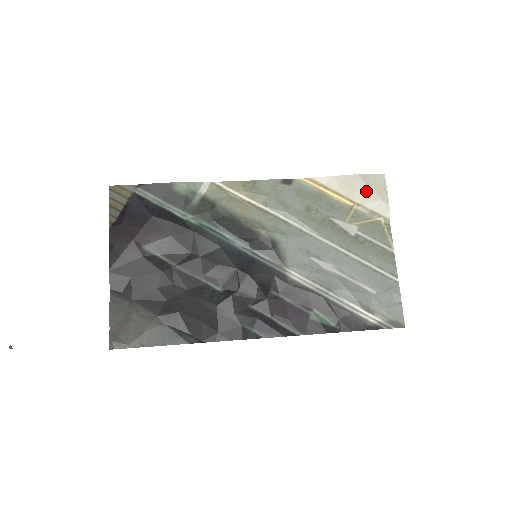
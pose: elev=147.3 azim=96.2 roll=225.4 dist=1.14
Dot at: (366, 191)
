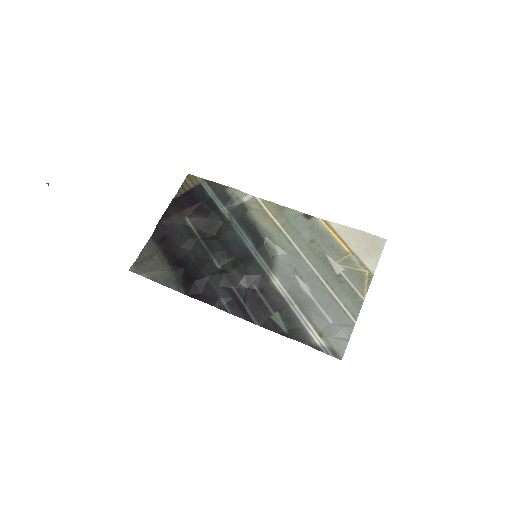
Dot at: (364, 246)
